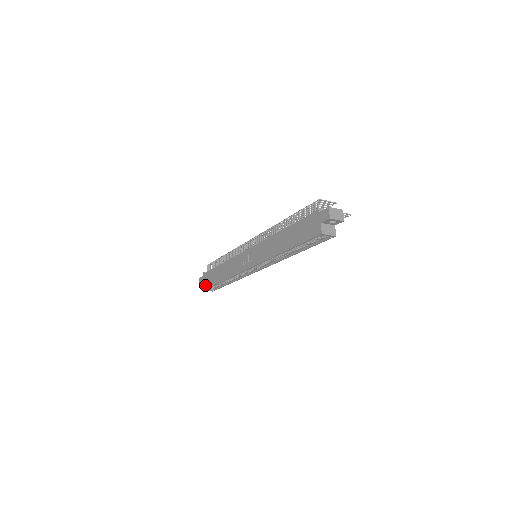
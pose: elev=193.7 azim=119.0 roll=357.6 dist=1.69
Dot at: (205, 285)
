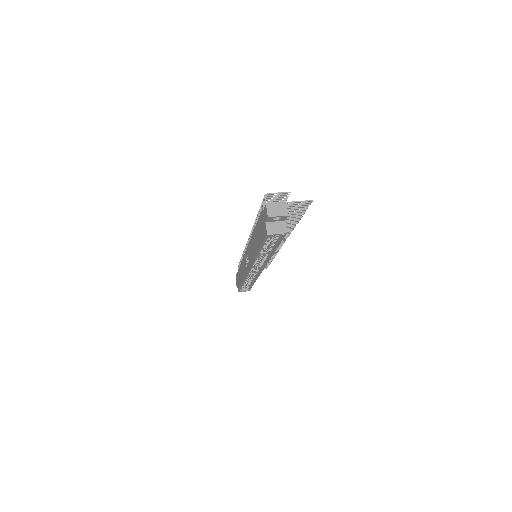
Dot at: (238, 287)
